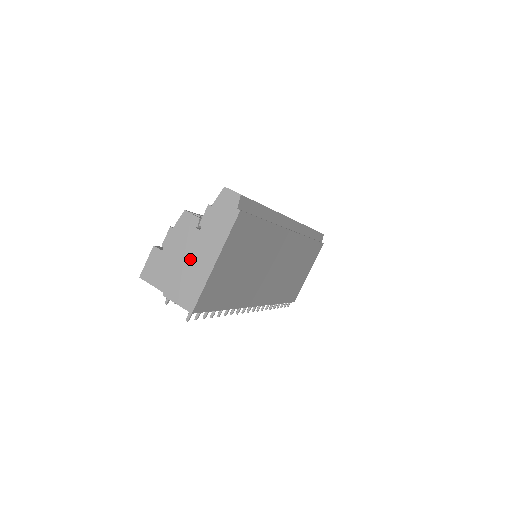
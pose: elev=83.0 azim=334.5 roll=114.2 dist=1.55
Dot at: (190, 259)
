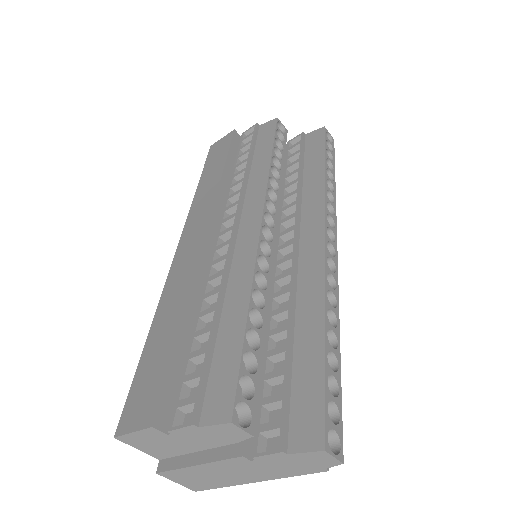
Dot at: (218, 470)
